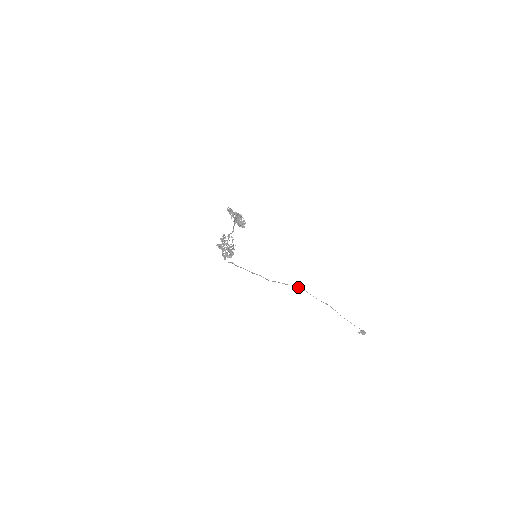
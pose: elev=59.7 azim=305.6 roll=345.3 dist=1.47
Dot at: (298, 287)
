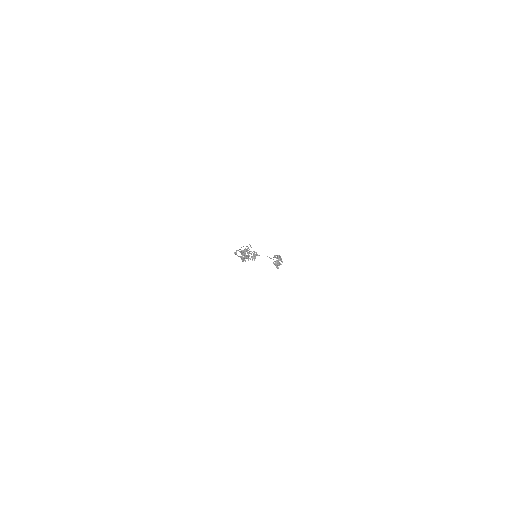
Dot at: occluded
